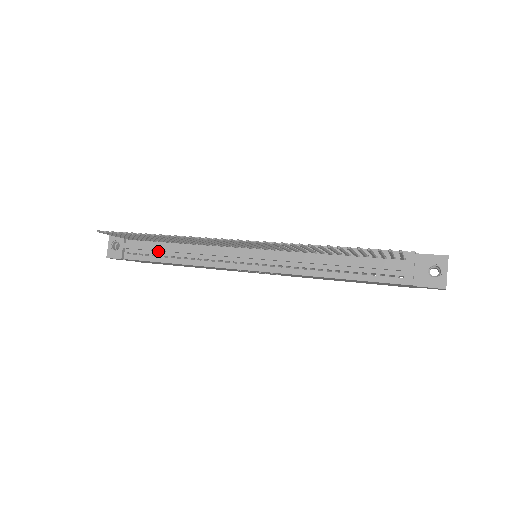
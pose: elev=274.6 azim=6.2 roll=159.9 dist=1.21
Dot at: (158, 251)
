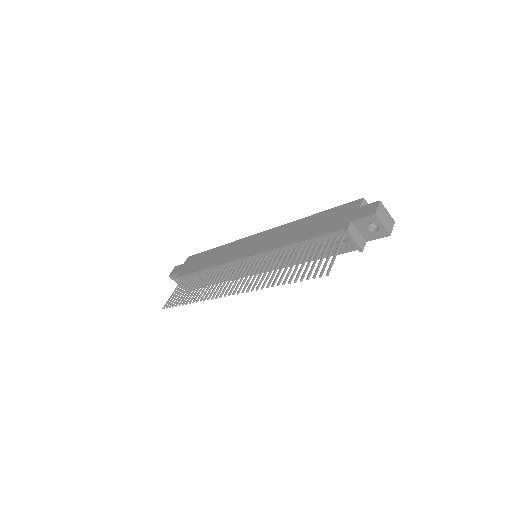
Dot at: occluded
